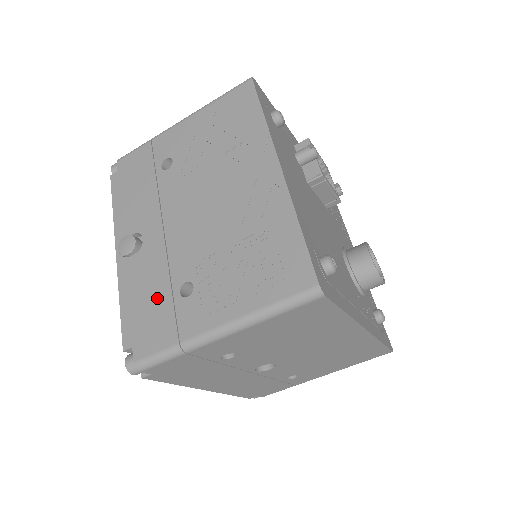
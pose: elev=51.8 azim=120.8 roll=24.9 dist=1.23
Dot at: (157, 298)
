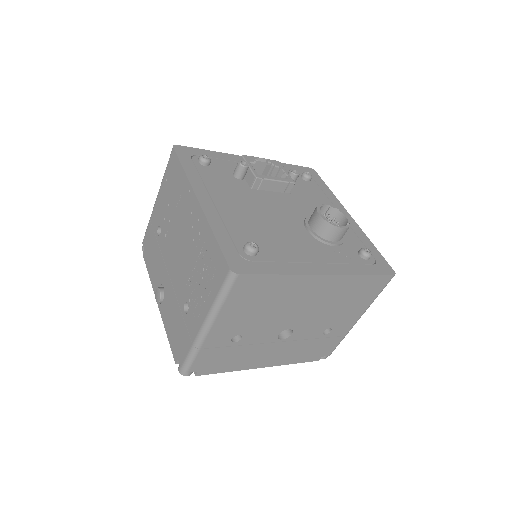
Dot at: (178, 321)
